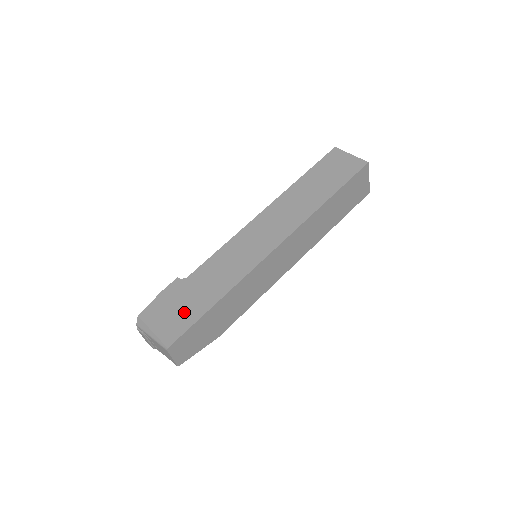
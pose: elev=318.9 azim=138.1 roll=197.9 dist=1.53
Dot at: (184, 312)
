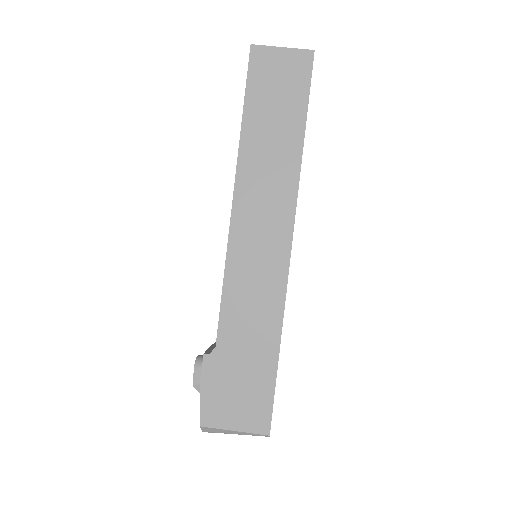
Dot at: (251, 388)
